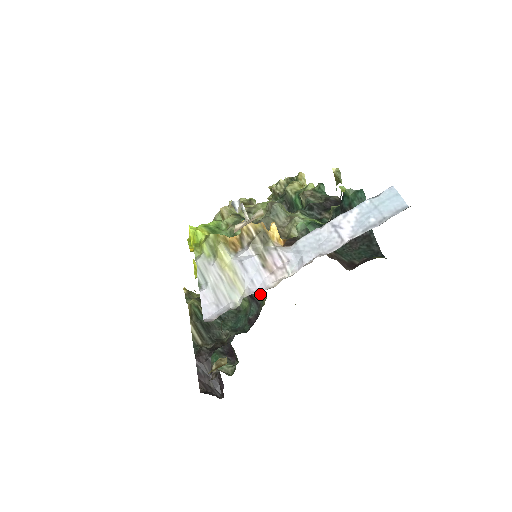
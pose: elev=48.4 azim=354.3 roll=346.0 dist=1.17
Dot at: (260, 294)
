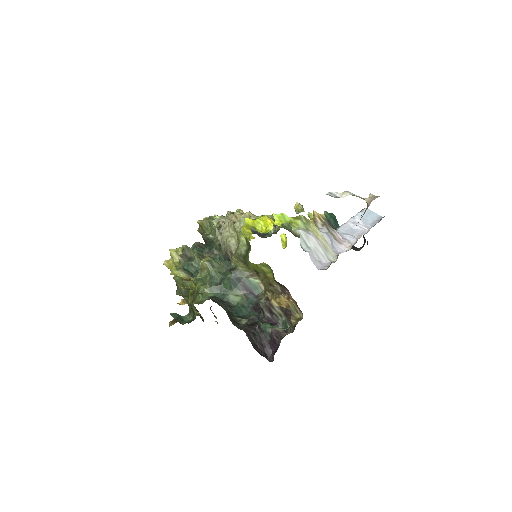
Dot at: (260, 286)
